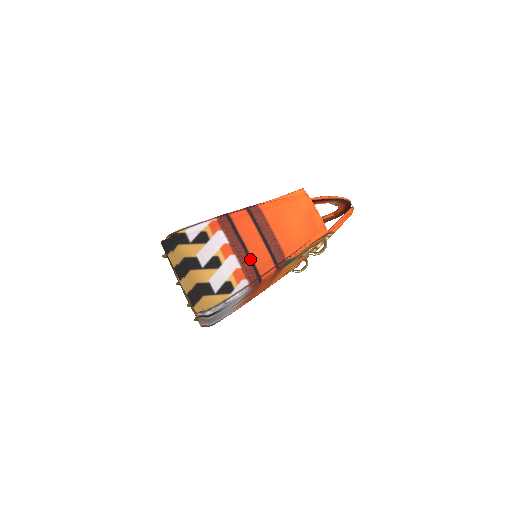
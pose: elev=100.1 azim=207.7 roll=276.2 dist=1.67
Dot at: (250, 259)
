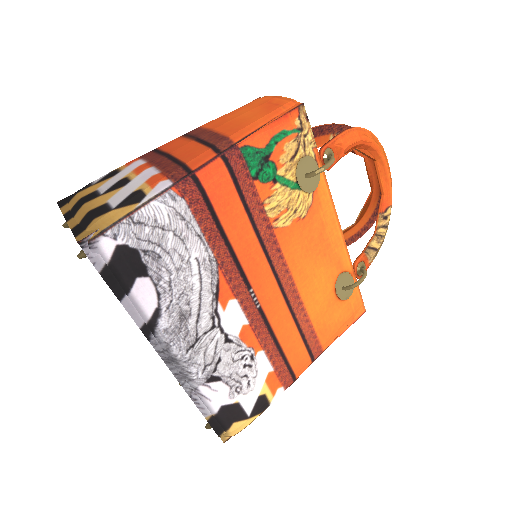
Dot at: (175, 161)
